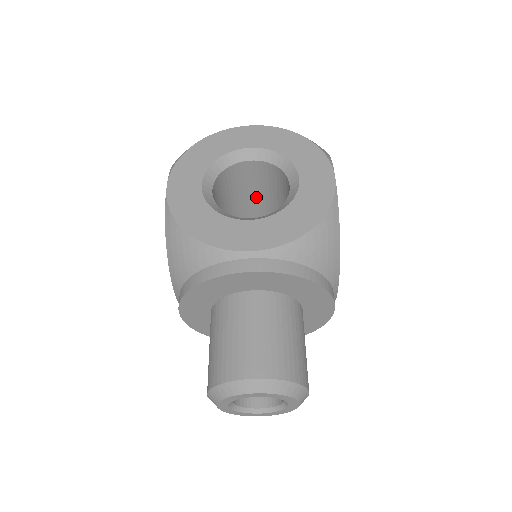
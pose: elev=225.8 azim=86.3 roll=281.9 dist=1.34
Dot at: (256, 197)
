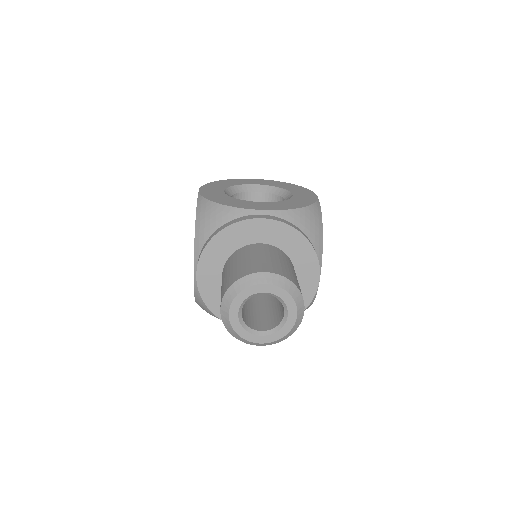
Dot at: occluded
